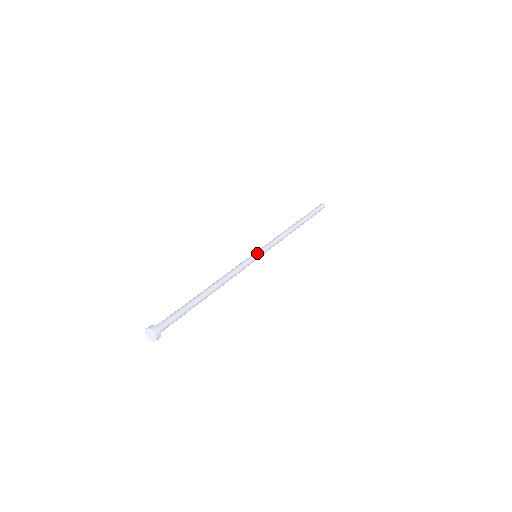
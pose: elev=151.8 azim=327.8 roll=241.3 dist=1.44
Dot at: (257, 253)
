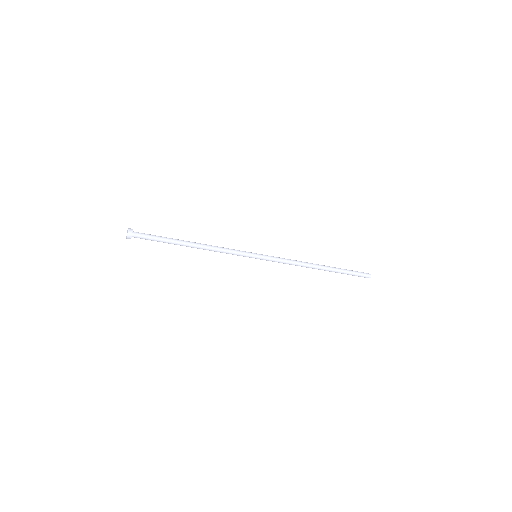
Dot at: occluded
